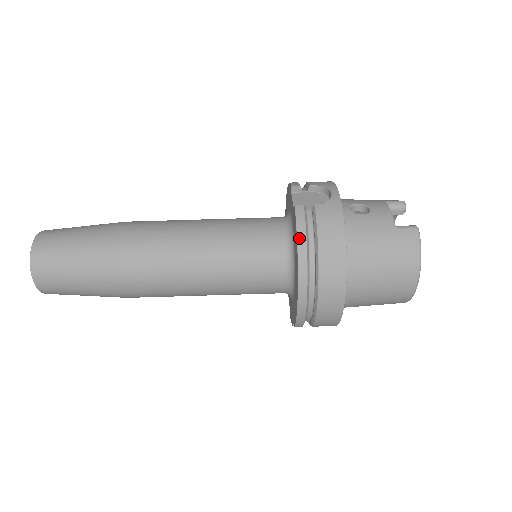
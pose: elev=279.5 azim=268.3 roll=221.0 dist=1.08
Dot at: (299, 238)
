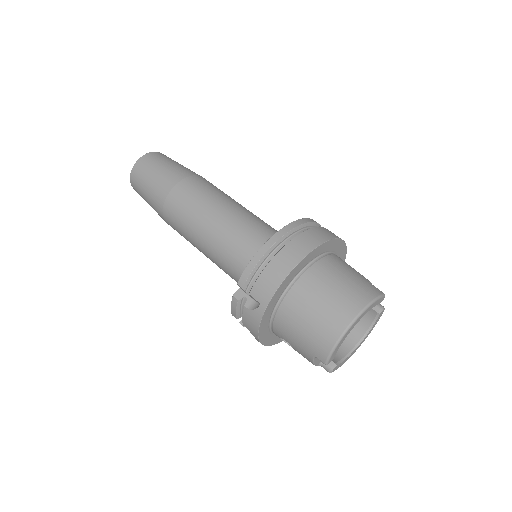
Dot at: (305, 219)
